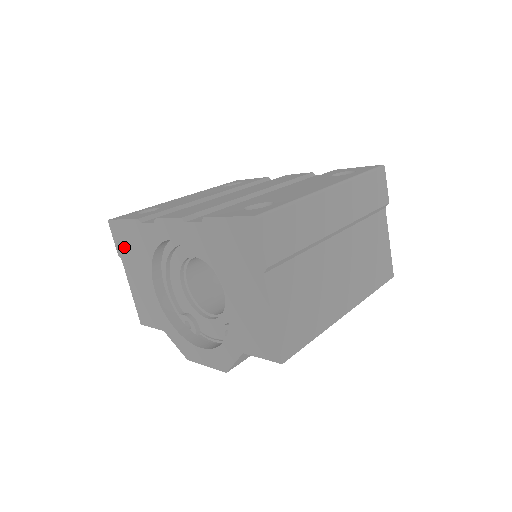
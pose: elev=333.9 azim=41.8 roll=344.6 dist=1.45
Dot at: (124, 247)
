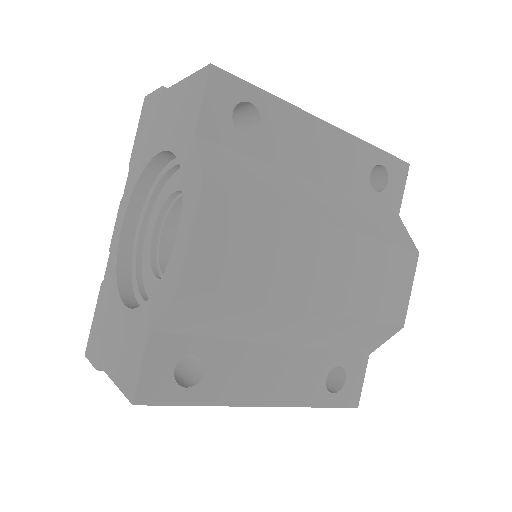
Dot at: (98, 343)
